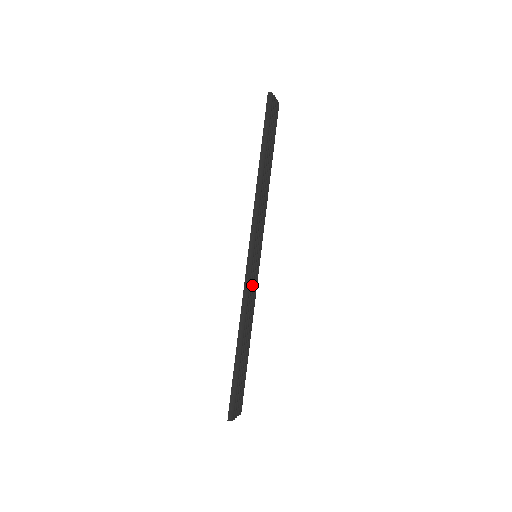
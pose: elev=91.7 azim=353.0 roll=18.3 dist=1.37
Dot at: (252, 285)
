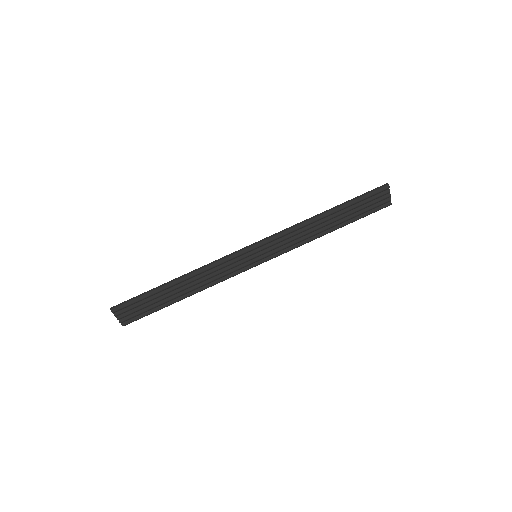
Dot at: (231, 266)
